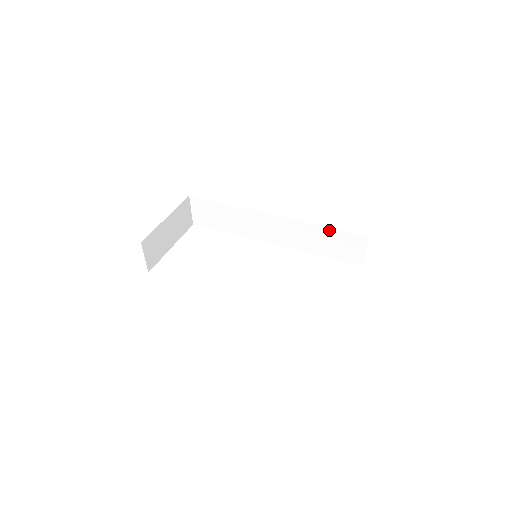
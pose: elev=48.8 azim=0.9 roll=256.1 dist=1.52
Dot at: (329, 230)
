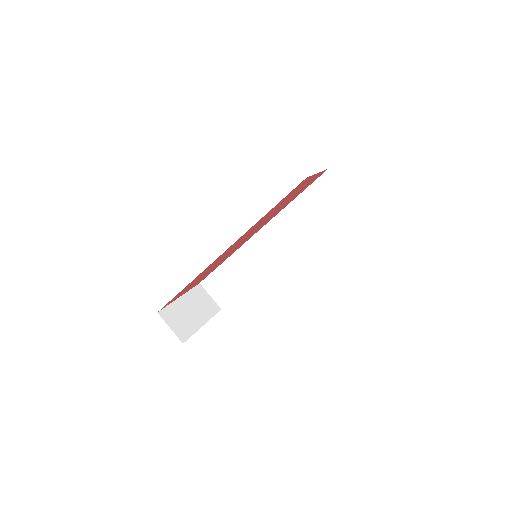
Dot at: (301, 197)
